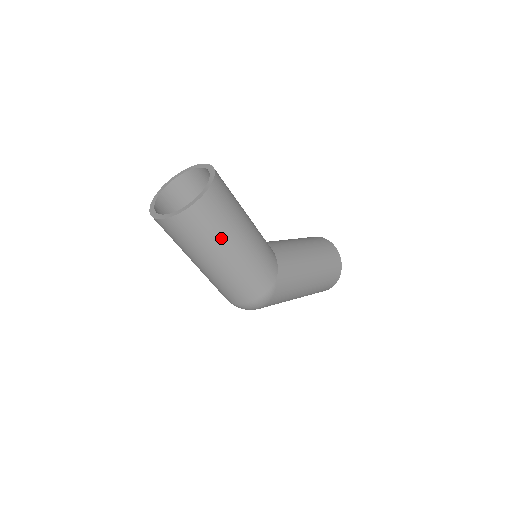
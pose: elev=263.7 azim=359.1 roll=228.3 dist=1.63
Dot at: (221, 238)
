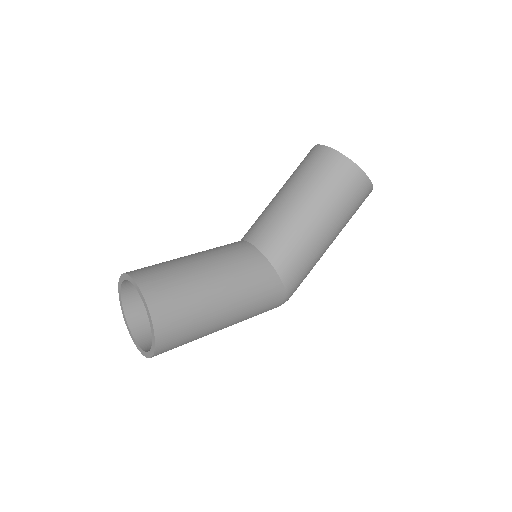
Dot at: (202, 335)
